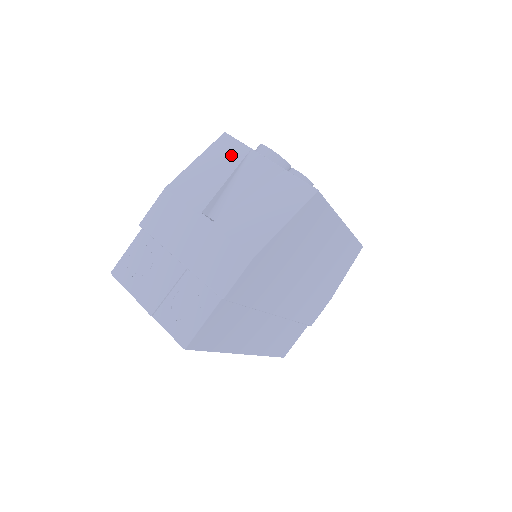
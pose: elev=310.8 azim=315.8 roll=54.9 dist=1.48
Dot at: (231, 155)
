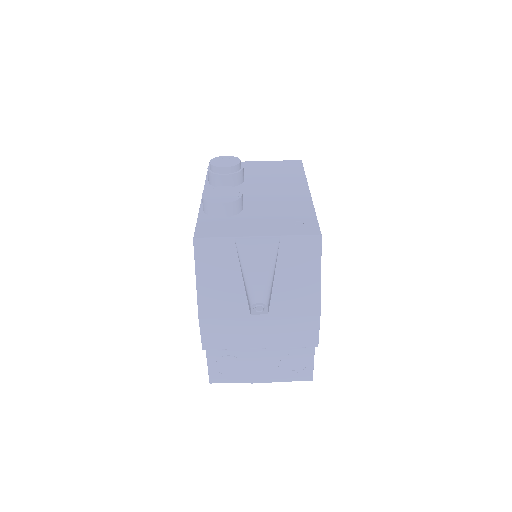
Dot at: (223, 255)
